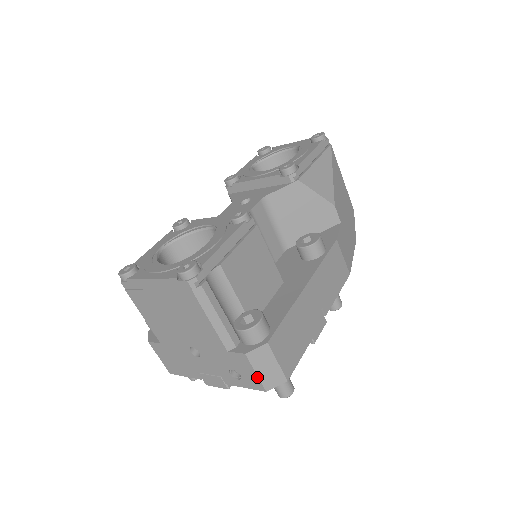
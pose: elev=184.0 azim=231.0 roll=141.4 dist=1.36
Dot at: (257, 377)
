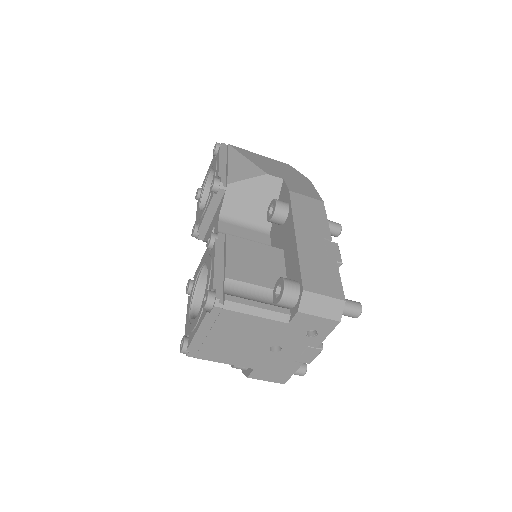
Dot at: (323, 319)
